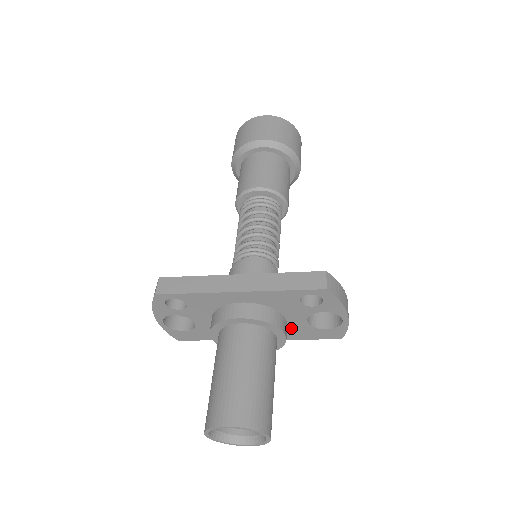
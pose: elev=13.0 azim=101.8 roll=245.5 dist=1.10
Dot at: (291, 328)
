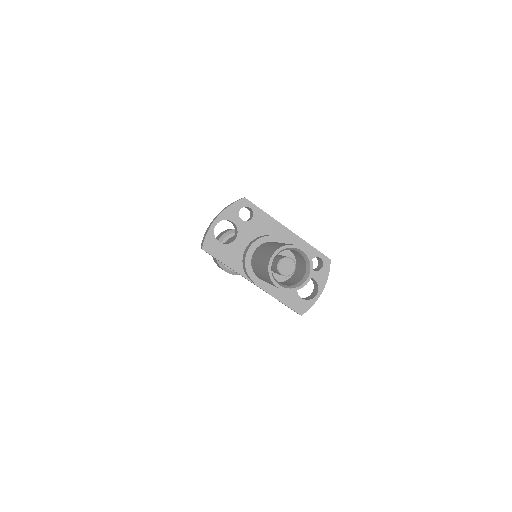
Dot at: occluded
